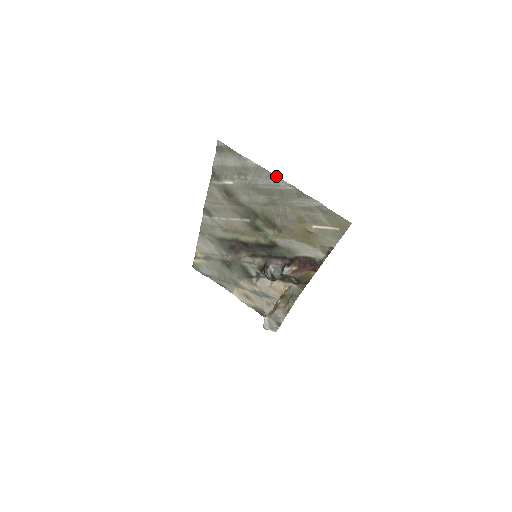
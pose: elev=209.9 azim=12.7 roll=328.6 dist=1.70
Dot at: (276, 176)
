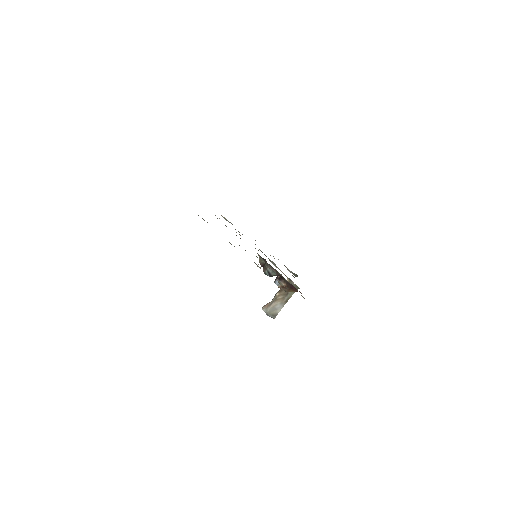
Dot at: occluded
